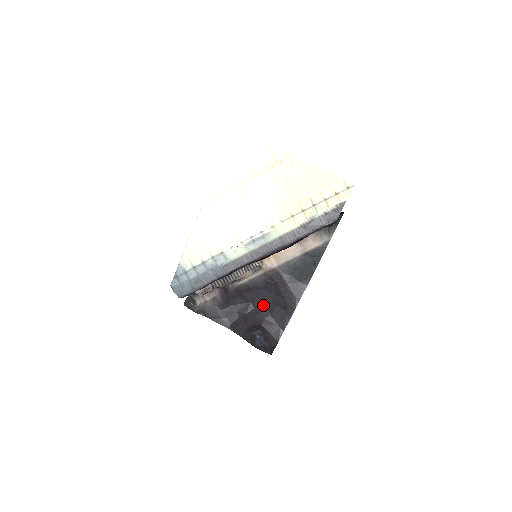
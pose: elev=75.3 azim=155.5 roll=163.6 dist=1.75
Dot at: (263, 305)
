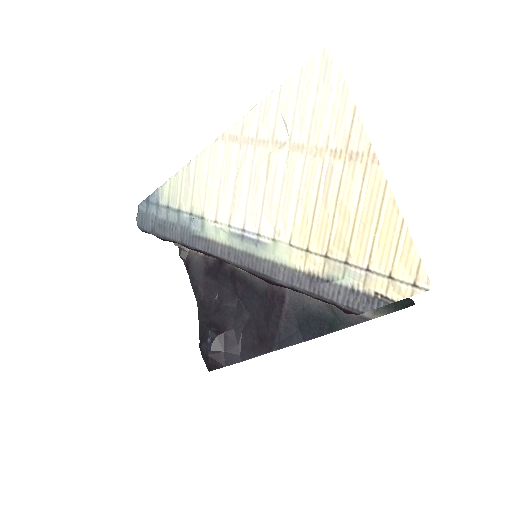
Dot at: (246, 313)
